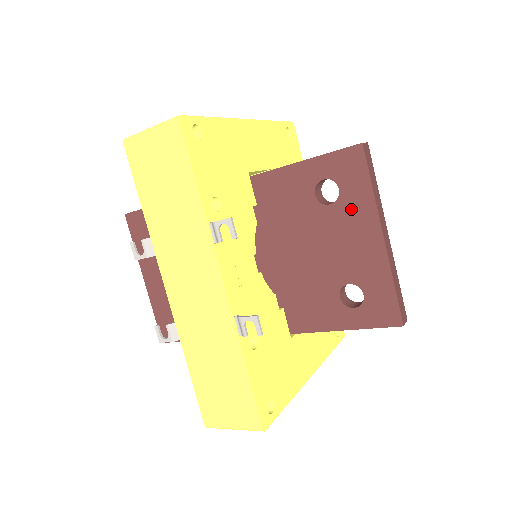
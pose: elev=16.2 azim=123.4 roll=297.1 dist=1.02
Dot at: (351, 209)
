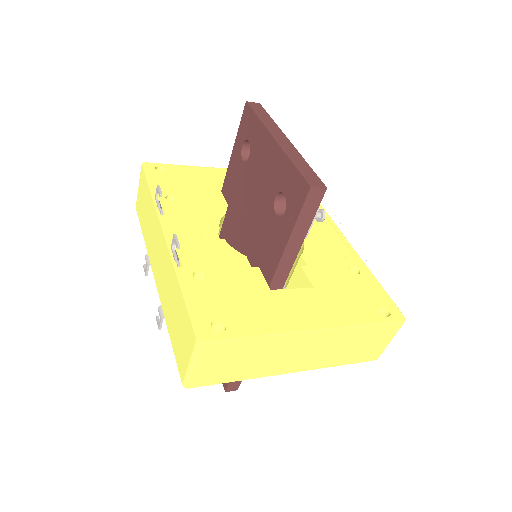
Dot at: (257, 145)
